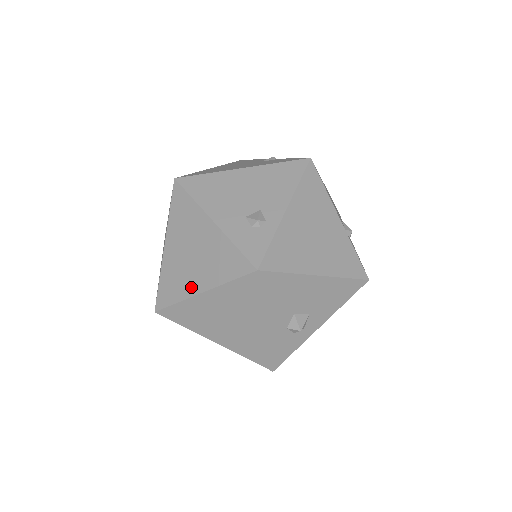
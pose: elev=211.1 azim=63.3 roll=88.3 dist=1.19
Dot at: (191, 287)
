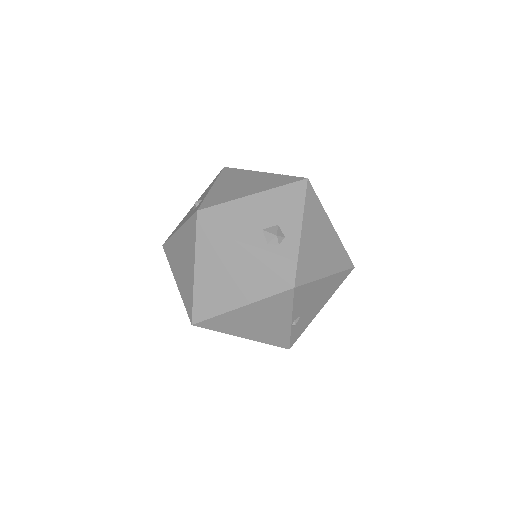
Dot at: (191, 276)
